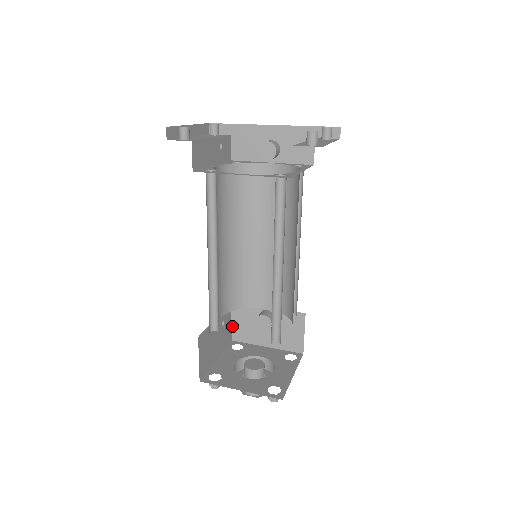
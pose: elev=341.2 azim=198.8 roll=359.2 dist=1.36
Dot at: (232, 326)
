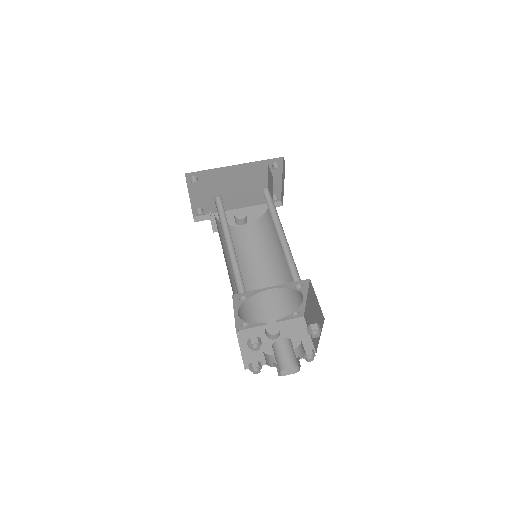
Dot at: (242, 355)
